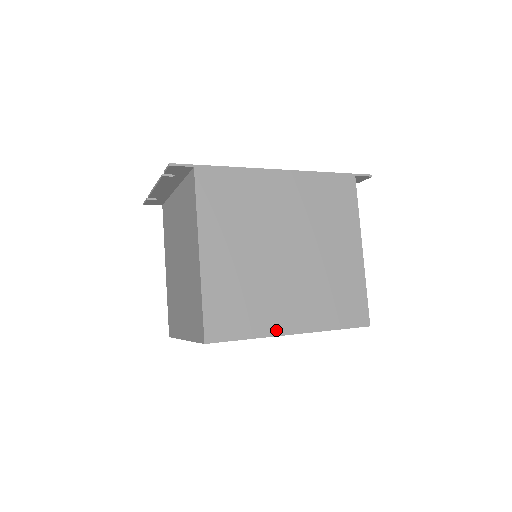
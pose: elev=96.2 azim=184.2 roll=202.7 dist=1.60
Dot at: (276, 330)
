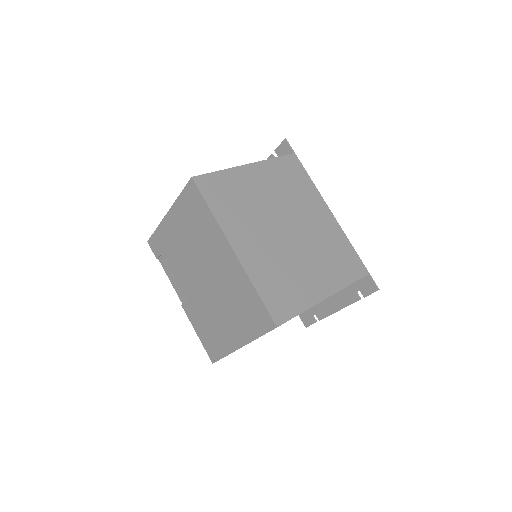
Dot at: (228, 233)
